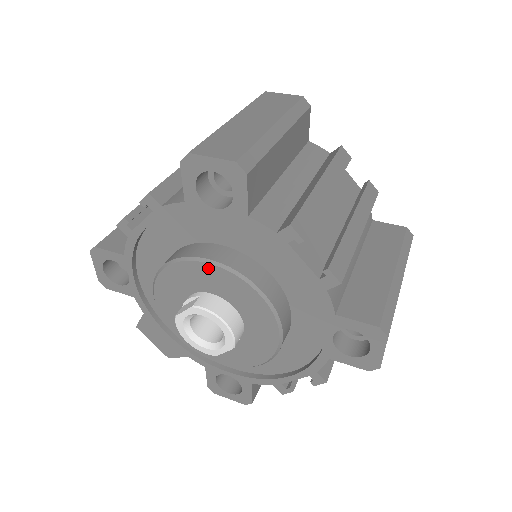
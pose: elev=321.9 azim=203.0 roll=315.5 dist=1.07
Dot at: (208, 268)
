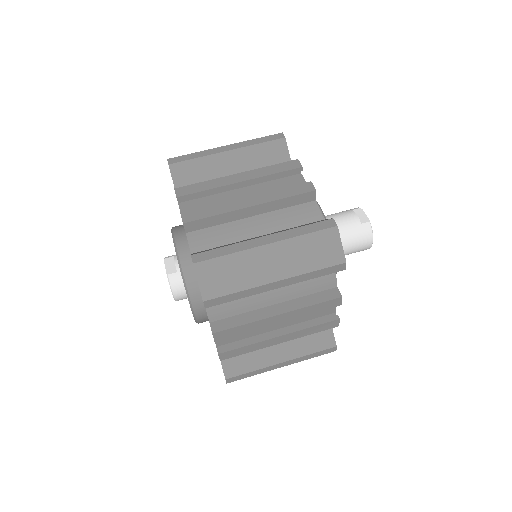
Dot at: (183, 279)
